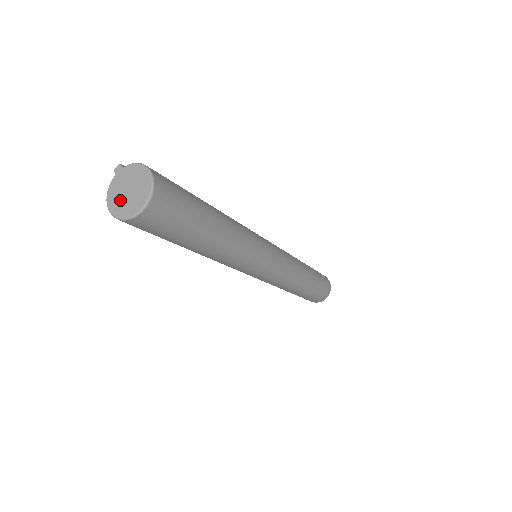
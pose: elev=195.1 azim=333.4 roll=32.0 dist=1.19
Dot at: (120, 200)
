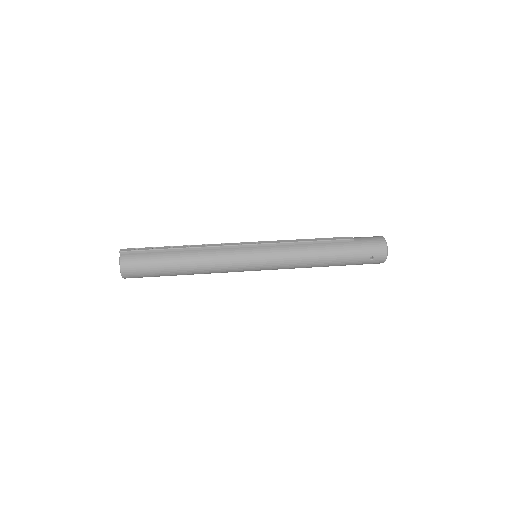
Dot at: occluded
